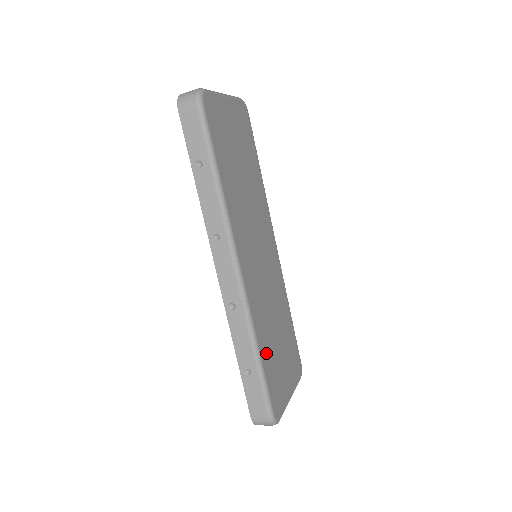
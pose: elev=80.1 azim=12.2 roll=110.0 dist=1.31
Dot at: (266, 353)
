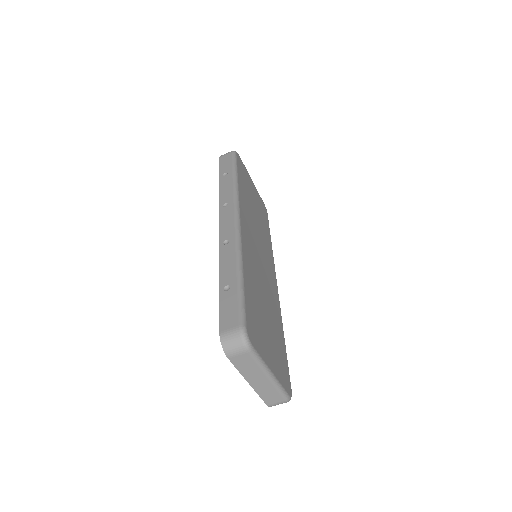
Dot at: (250, 288)
